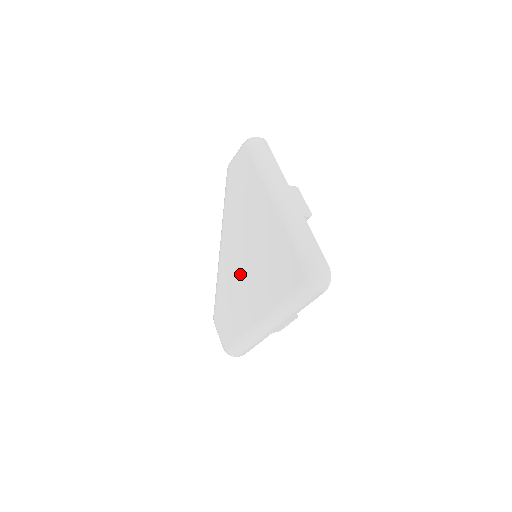
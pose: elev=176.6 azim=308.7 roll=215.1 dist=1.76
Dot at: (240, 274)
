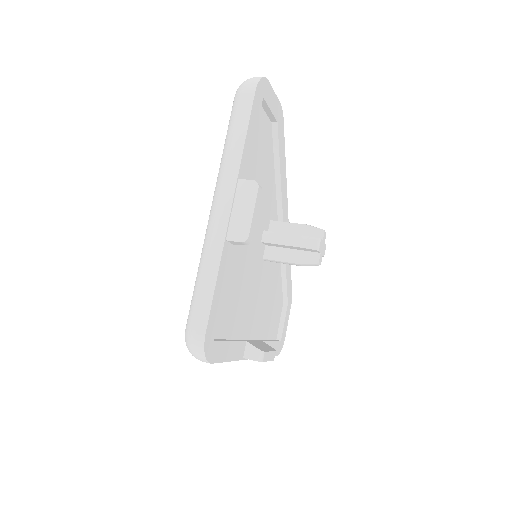
Dot at: occluded
